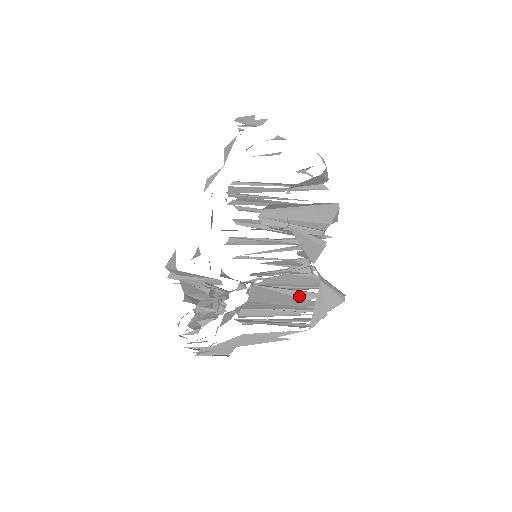
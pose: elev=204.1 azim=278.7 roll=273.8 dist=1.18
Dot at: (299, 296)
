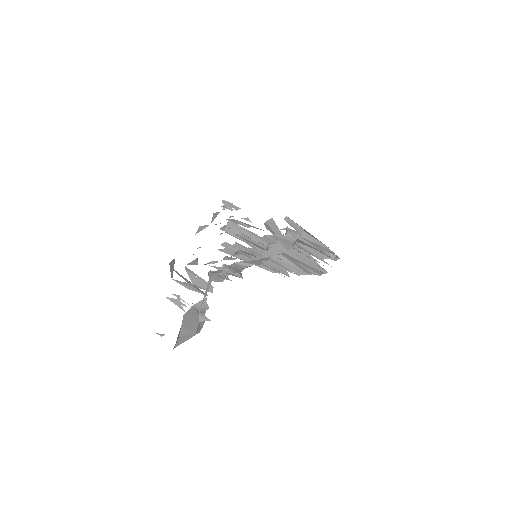
Dot at: (302, 267)
